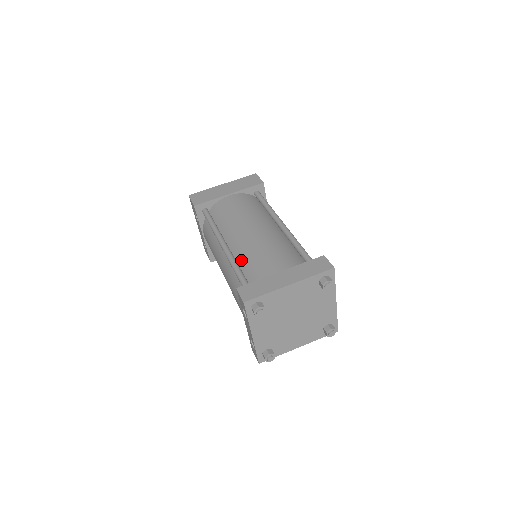
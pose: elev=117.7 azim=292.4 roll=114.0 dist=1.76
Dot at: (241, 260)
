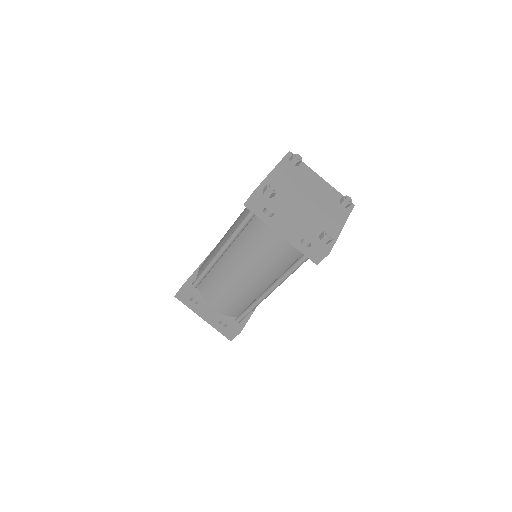
Dot at: occluded
